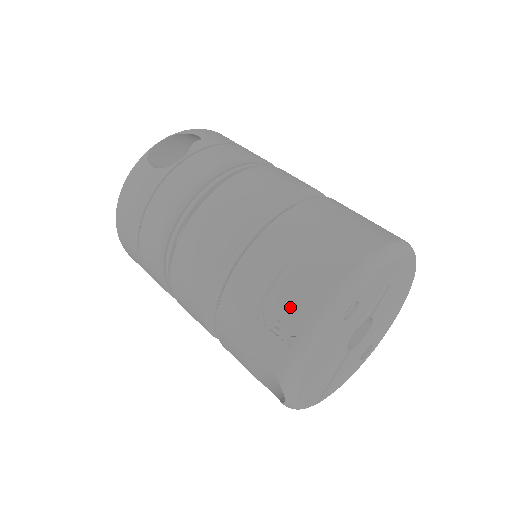
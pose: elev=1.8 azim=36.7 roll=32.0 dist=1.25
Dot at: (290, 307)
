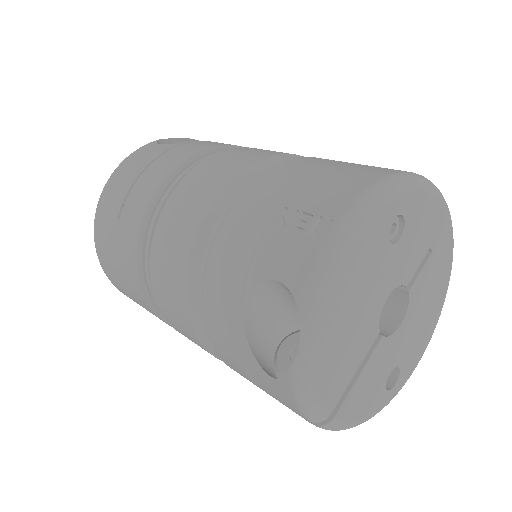
Dot at: (323, 199)
